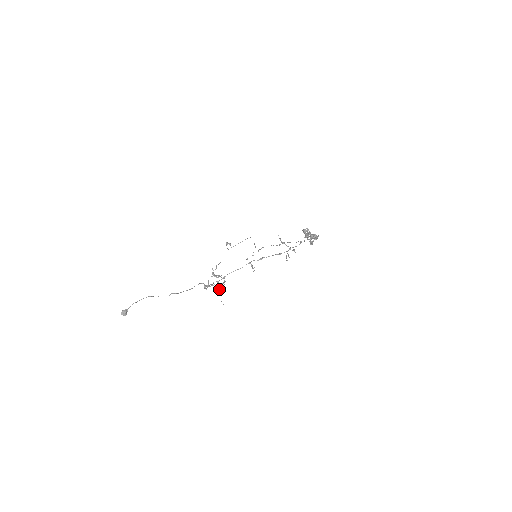
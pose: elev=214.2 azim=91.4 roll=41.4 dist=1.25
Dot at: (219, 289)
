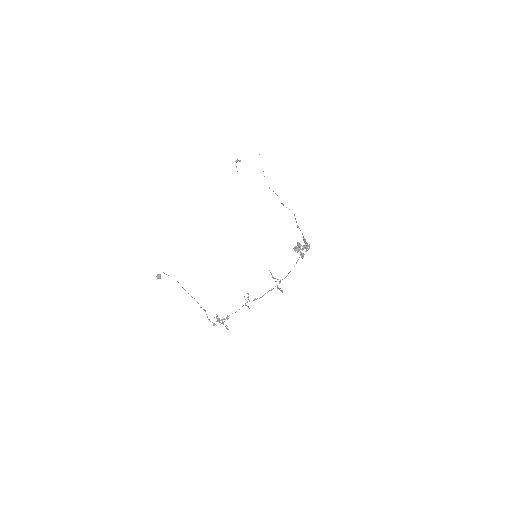
Dot at: occluded
